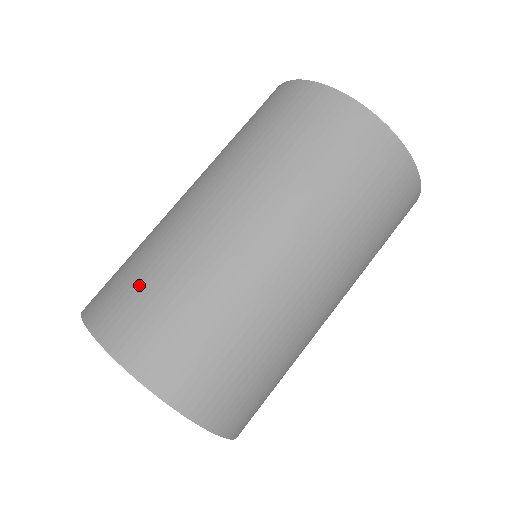
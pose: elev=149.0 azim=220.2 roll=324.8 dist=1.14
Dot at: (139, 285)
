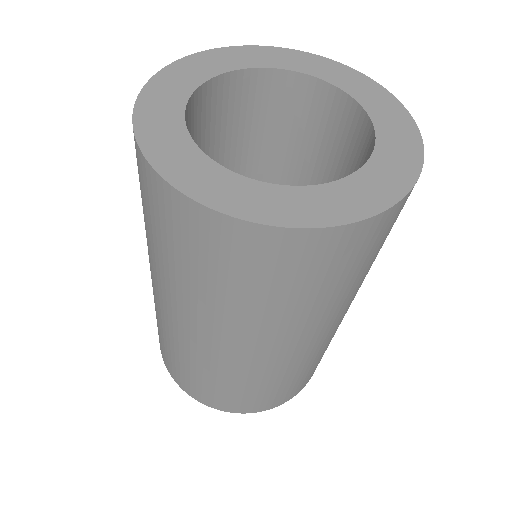
Dot at: (179, 366)
